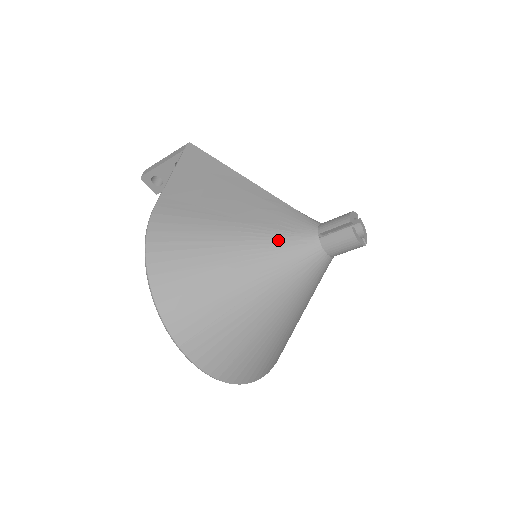
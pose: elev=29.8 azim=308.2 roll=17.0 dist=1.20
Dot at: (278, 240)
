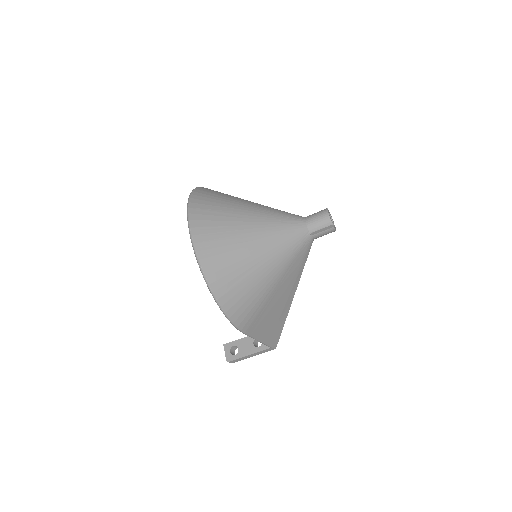
Dot at: (279, 210)
